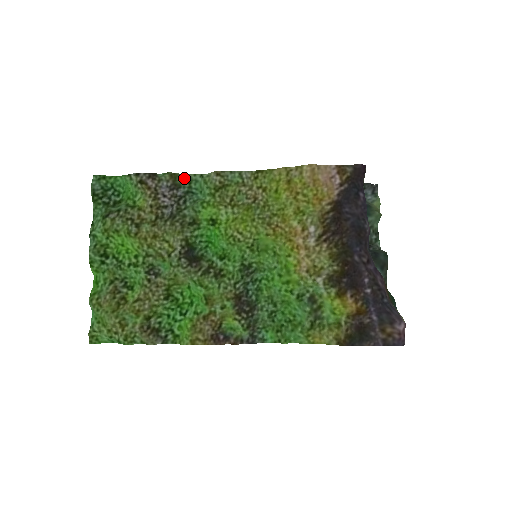
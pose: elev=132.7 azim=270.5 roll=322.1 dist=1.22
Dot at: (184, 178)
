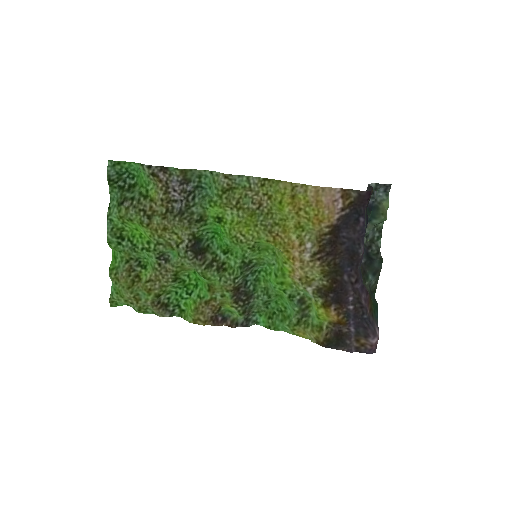
Dot at: (194, 173)
